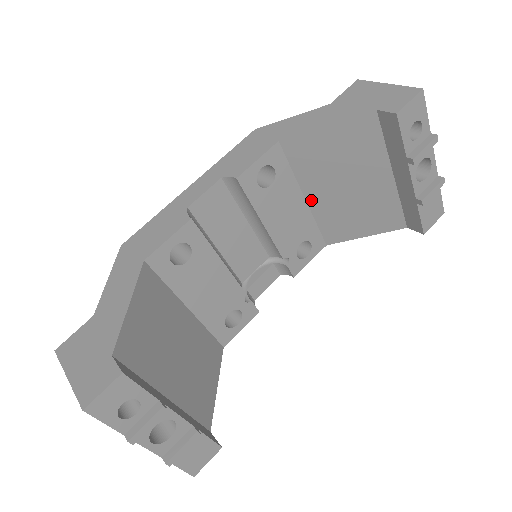
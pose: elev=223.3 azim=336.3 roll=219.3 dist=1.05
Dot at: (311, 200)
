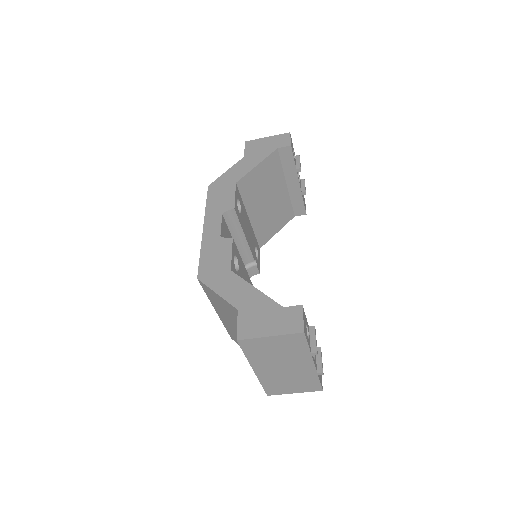
Dot at: (252, 218)
